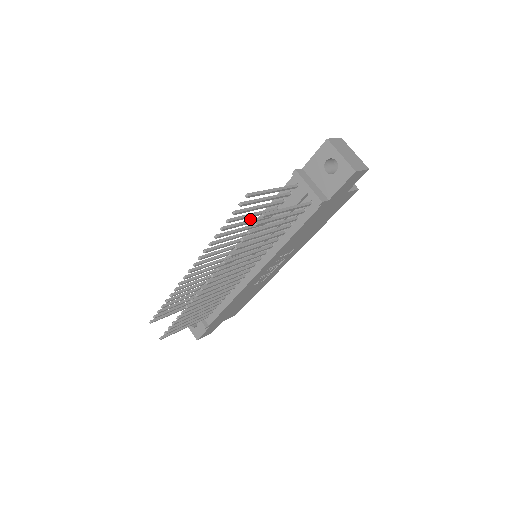
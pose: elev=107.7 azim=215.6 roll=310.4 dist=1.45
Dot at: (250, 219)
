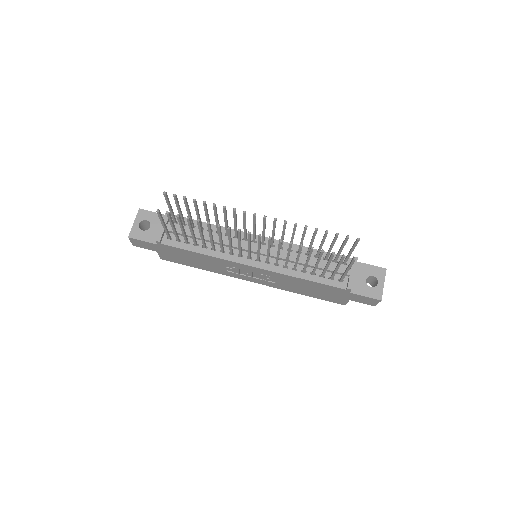
Dot at: occluded
